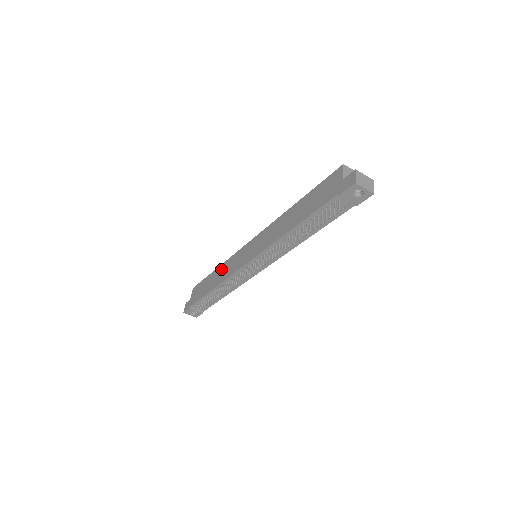
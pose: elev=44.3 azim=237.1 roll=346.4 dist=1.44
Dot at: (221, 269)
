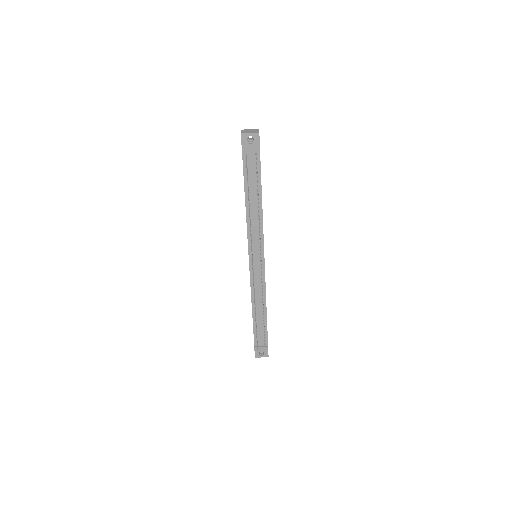
Dot at: occluded
